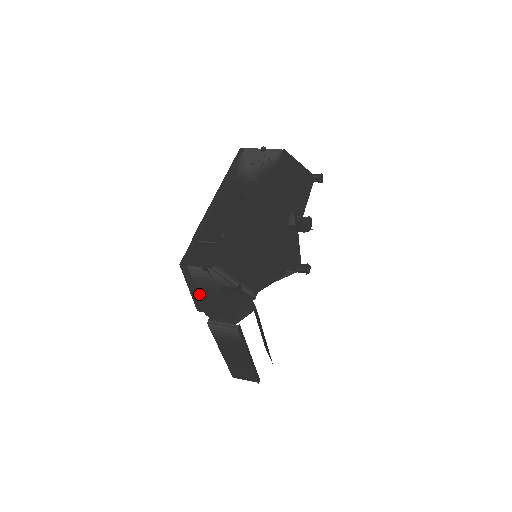
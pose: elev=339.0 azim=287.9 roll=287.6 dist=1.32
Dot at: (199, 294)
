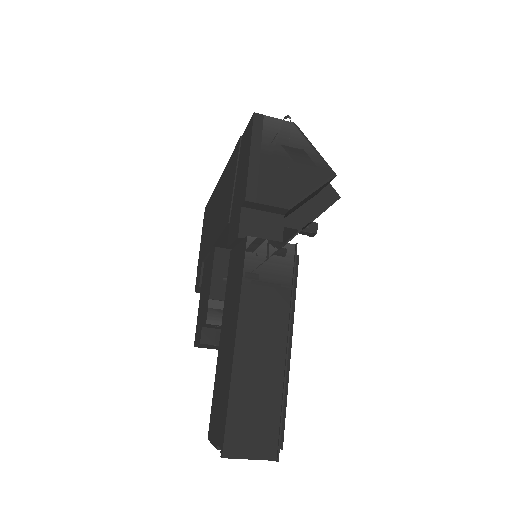
Dot at: (261, 165)
